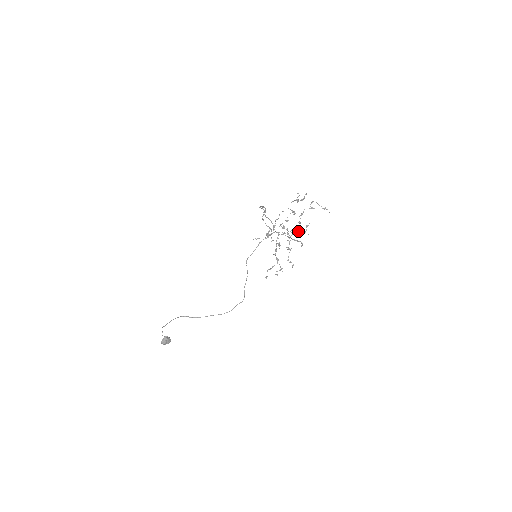
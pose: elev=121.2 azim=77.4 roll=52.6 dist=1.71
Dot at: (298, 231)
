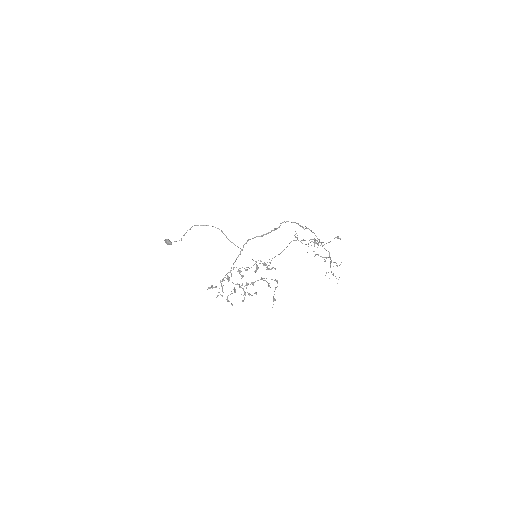
Dot at: (246, 288)
